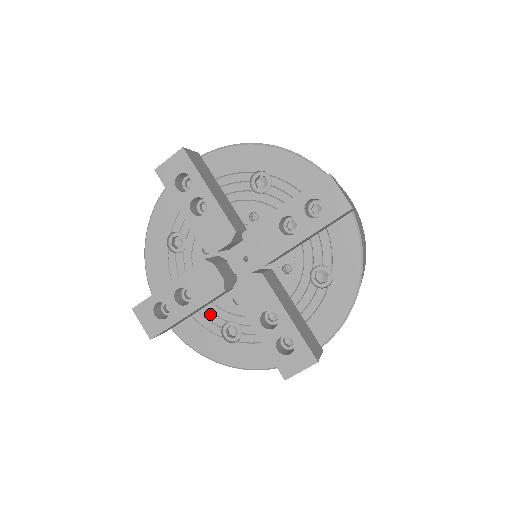
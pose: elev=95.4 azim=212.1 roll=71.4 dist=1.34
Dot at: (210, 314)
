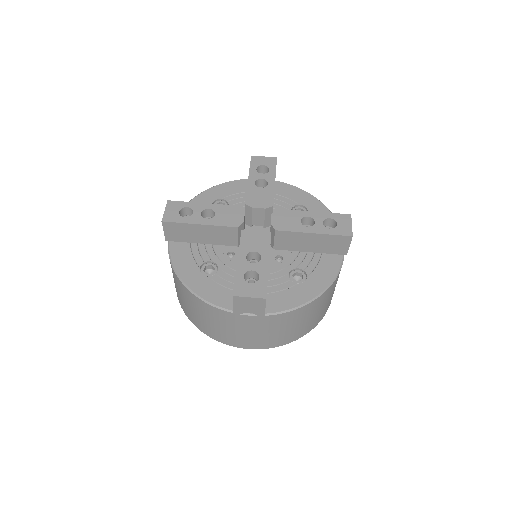
Dot at: (275, 281)
